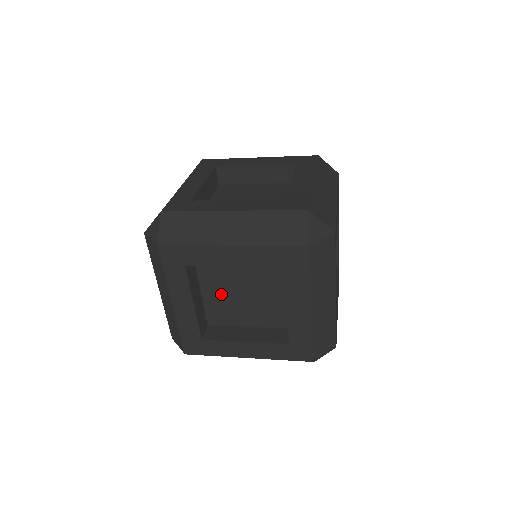
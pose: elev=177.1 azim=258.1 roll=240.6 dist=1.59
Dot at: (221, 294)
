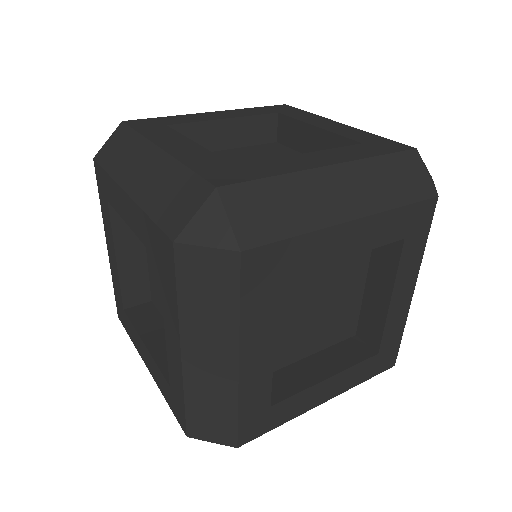
Dot at: occluded
